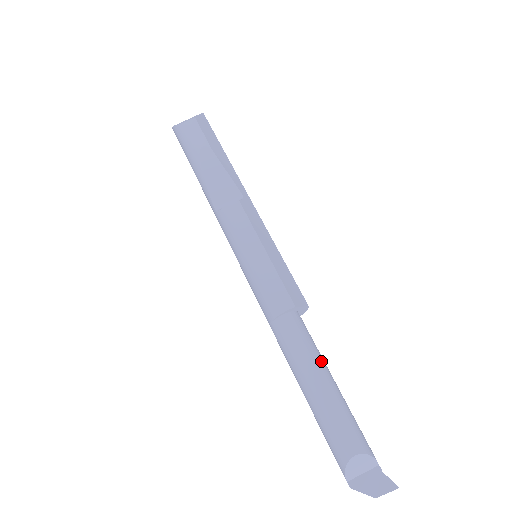
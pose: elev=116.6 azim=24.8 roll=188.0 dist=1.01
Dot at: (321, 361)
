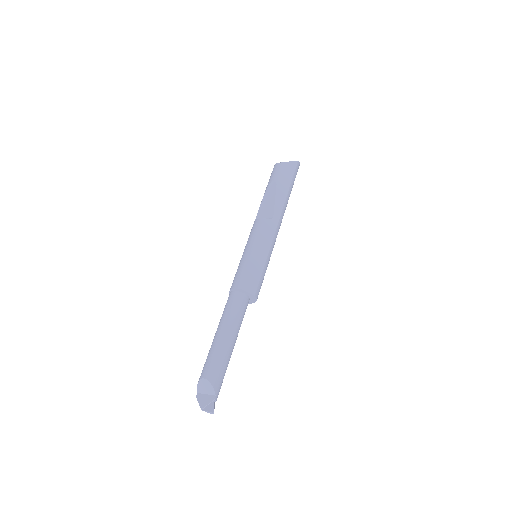
Dot at: (232, 325)
